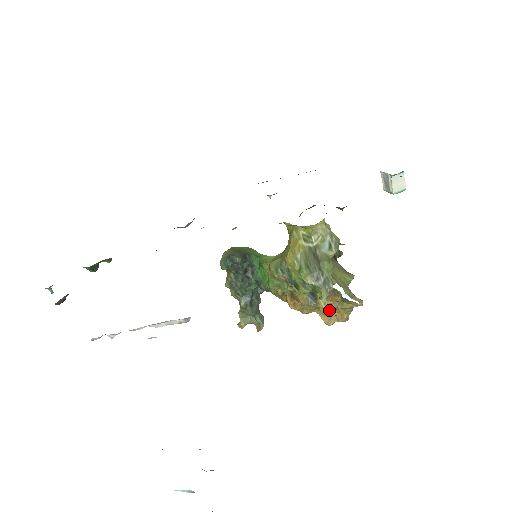
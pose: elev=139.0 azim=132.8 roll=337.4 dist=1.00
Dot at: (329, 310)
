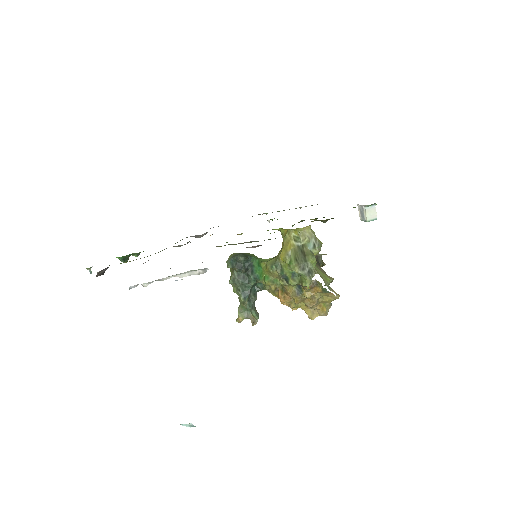
Dot at: (312, 301)
